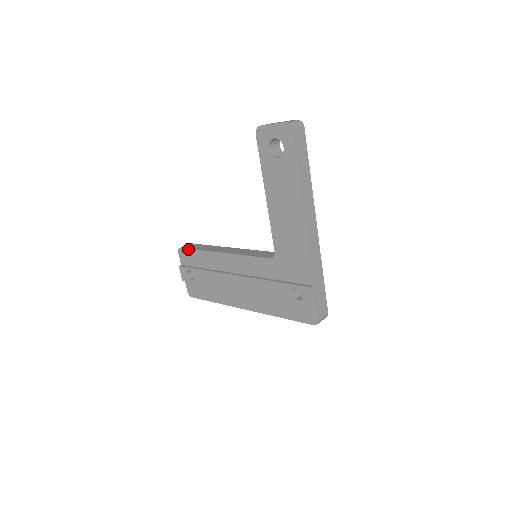
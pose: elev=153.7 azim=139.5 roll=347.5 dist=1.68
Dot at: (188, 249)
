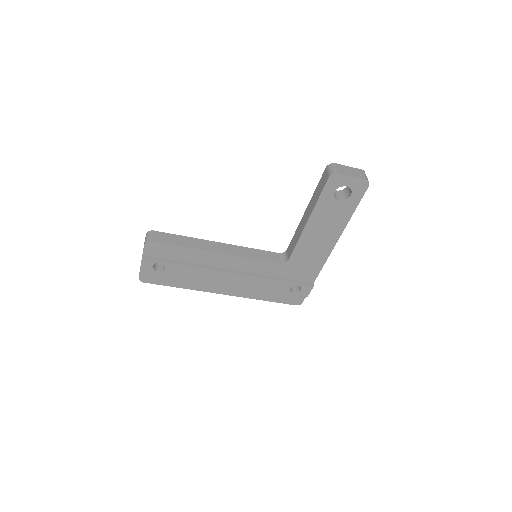
Dot at: (165, 244)
